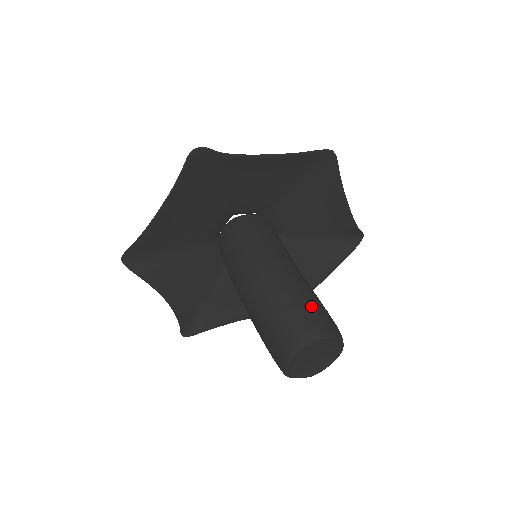
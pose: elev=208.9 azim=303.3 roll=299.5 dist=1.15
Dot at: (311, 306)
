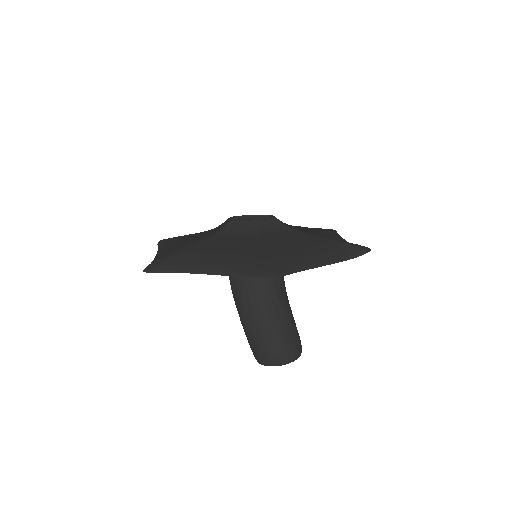
Dot at: (267, 345)
